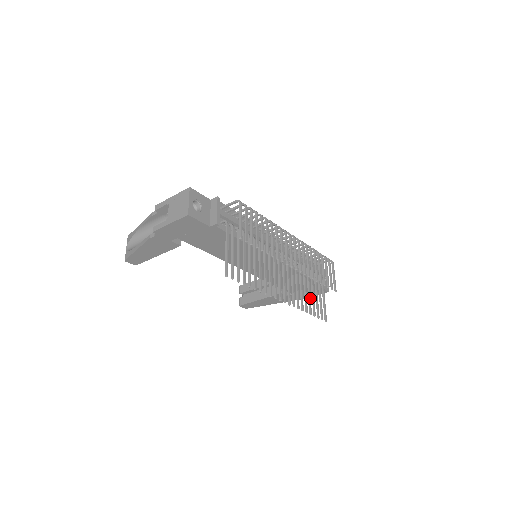
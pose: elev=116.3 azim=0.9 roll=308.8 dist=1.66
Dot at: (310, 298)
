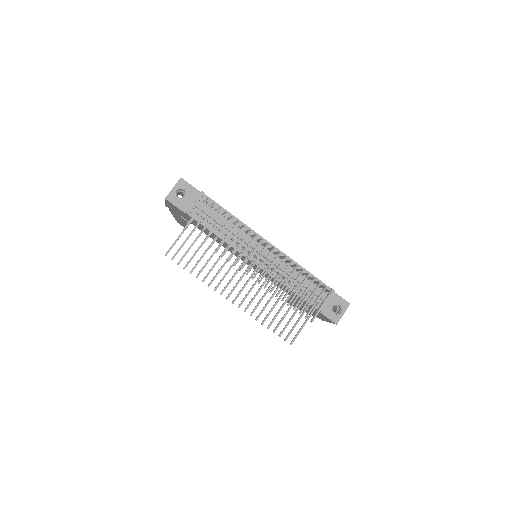
Dot at: (277, 314)
